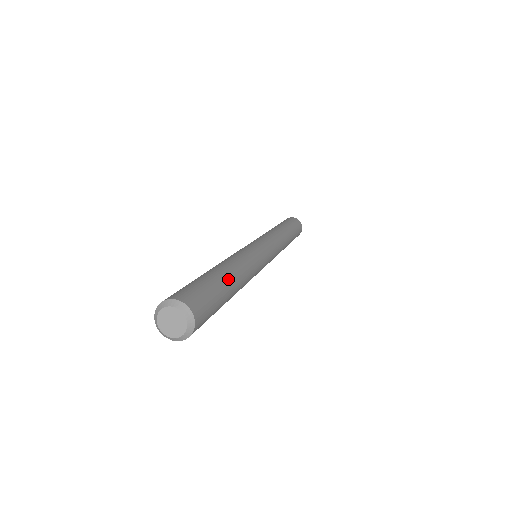
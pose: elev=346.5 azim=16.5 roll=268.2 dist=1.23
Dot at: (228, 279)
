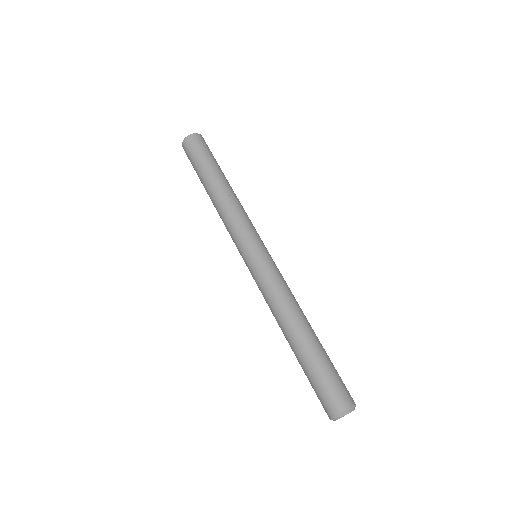
Dot at: occluded
